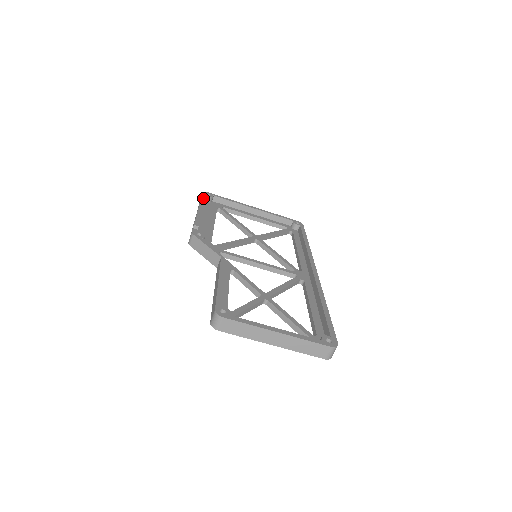
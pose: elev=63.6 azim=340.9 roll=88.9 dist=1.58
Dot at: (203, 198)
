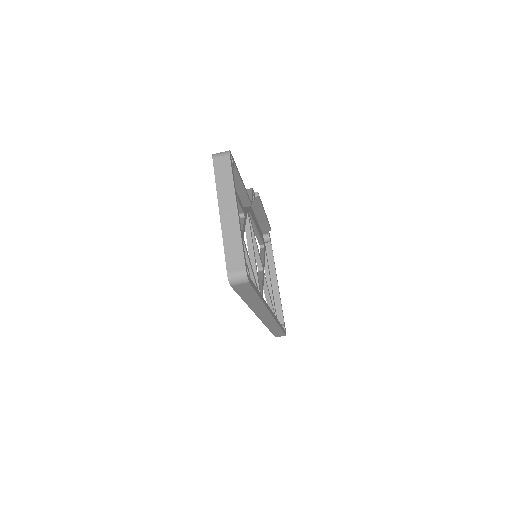
Dot at: occluded
